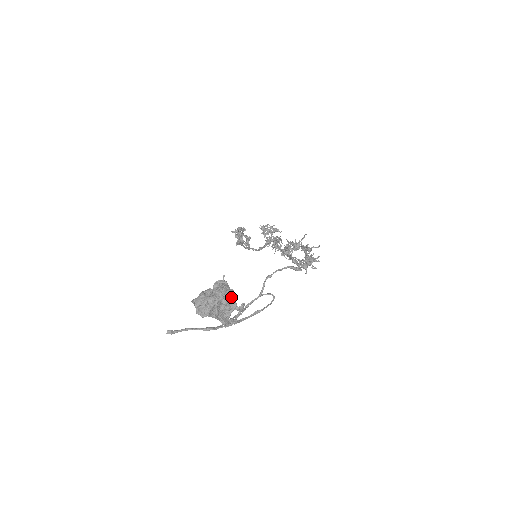
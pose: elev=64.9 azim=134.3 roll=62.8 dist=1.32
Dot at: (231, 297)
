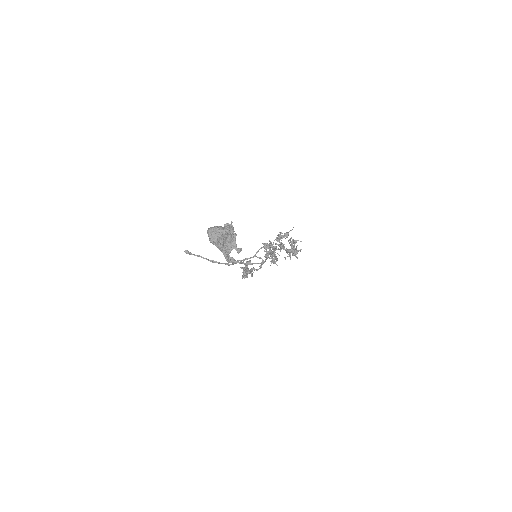
Dot at: (234, 239)
